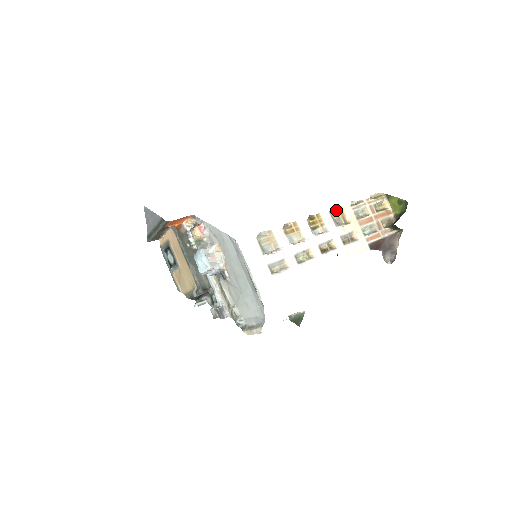
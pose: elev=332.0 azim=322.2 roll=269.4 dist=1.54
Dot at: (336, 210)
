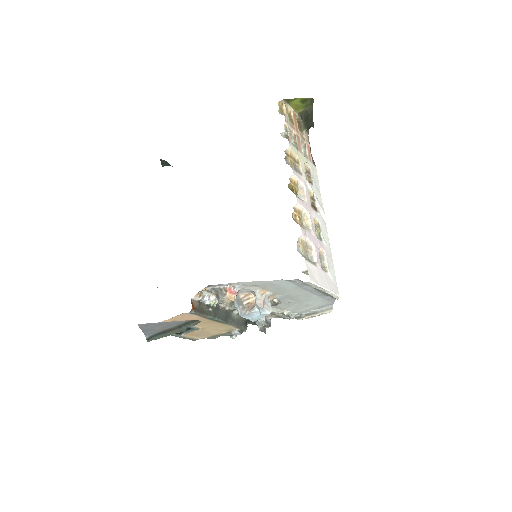
Dot at: (287, 158)
